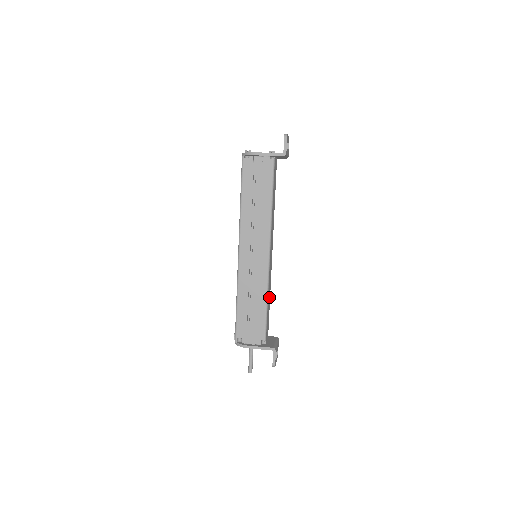
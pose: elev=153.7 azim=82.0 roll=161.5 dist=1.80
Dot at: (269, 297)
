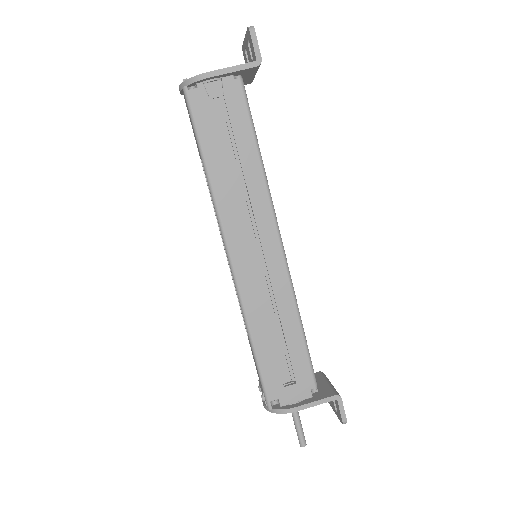
Dot at: occluded
